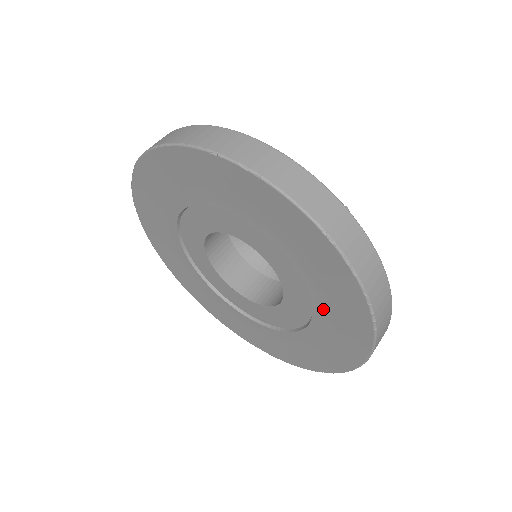
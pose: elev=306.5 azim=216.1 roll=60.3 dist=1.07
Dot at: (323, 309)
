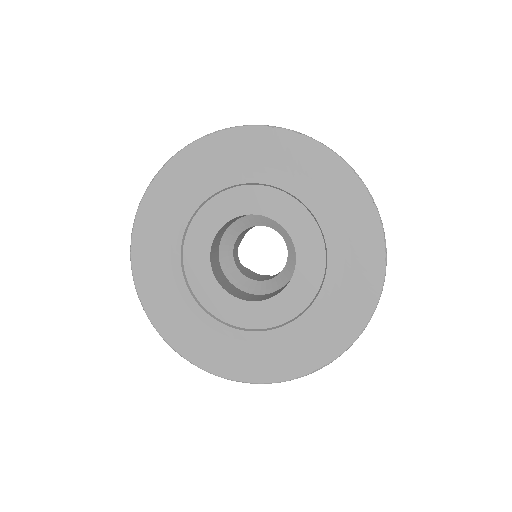
Dot at: (338, 263)
